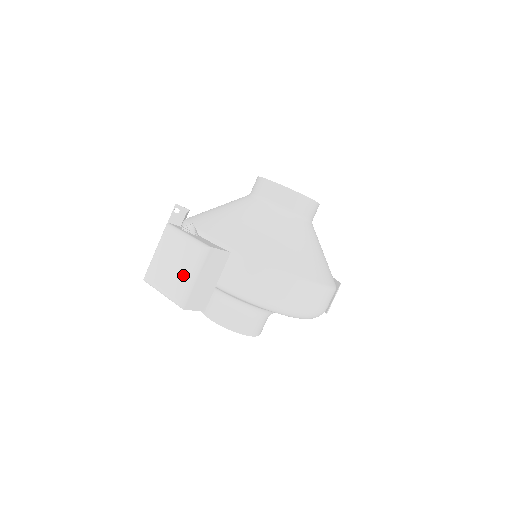
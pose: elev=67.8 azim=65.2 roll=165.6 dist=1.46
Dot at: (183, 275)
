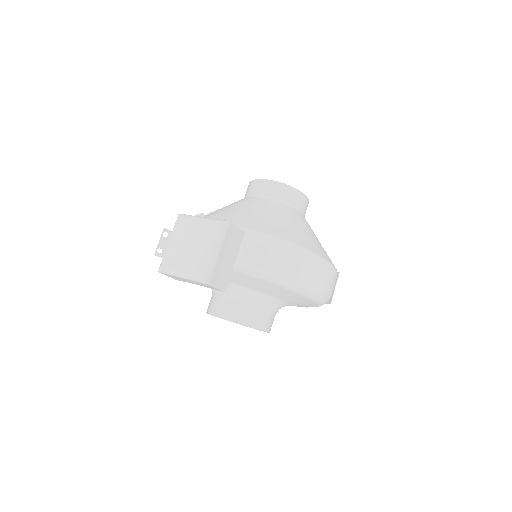
Dot at: (205, 251)
